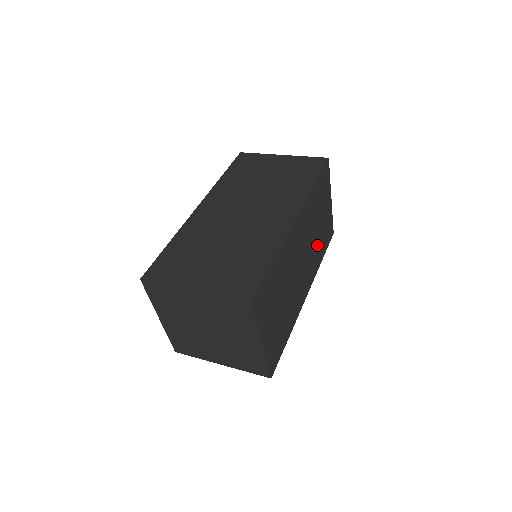
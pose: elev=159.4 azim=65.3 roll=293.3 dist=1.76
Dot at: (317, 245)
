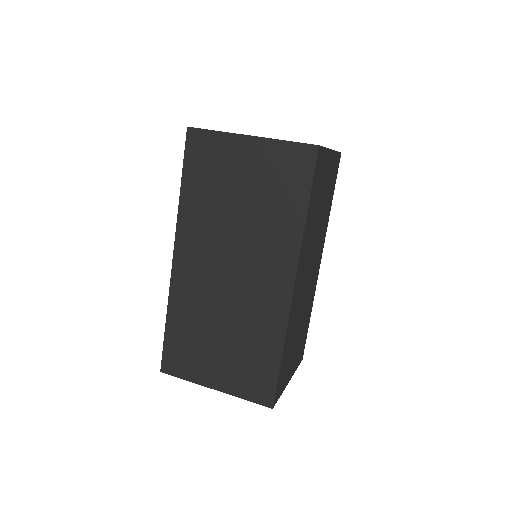
Dot at: (323, 218)
